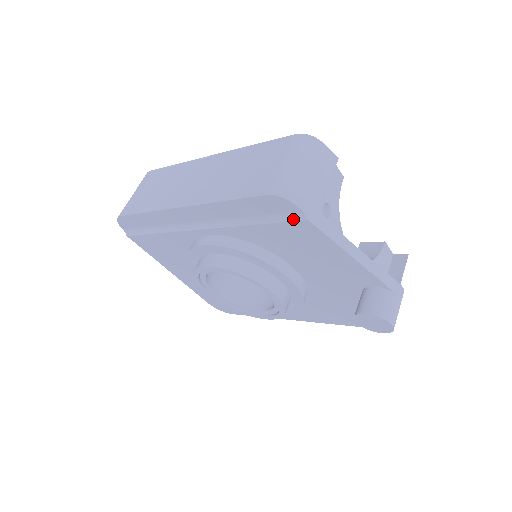
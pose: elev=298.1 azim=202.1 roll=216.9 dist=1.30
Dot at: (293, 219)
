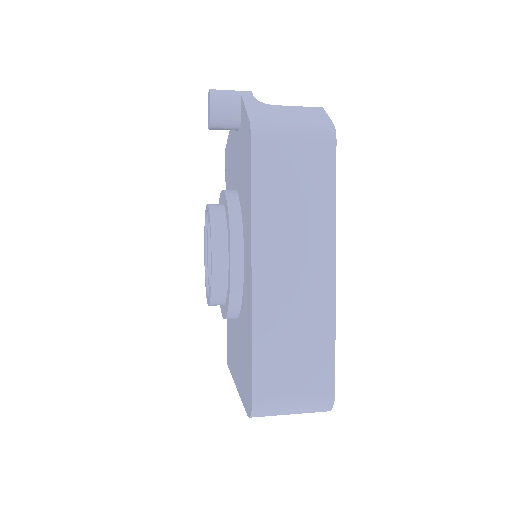
Dot at: occluded
